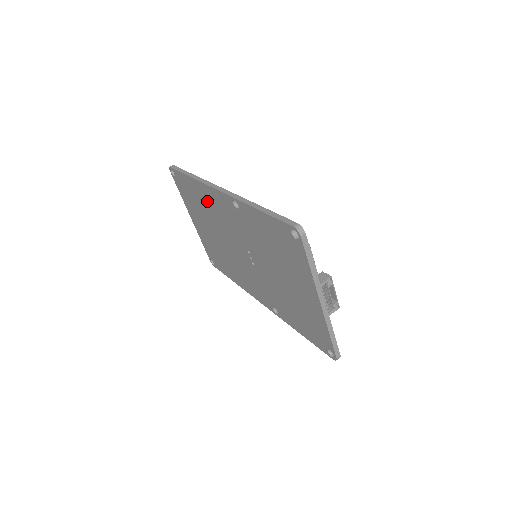
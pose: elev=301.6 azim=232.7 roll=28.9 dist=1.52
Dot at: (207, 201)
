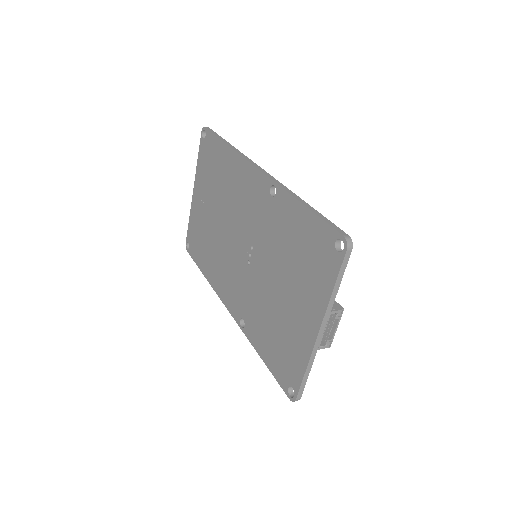
Dot at: (232, 177)
